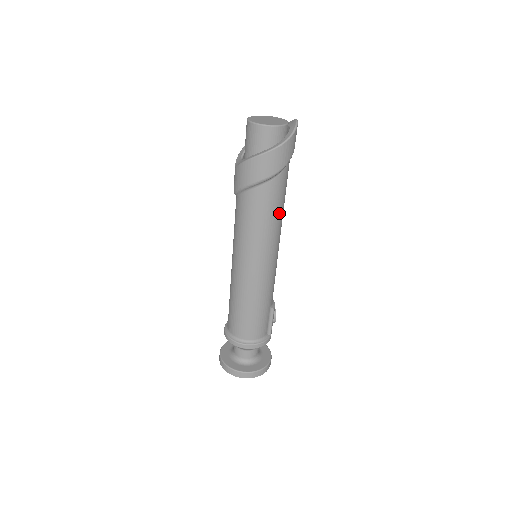
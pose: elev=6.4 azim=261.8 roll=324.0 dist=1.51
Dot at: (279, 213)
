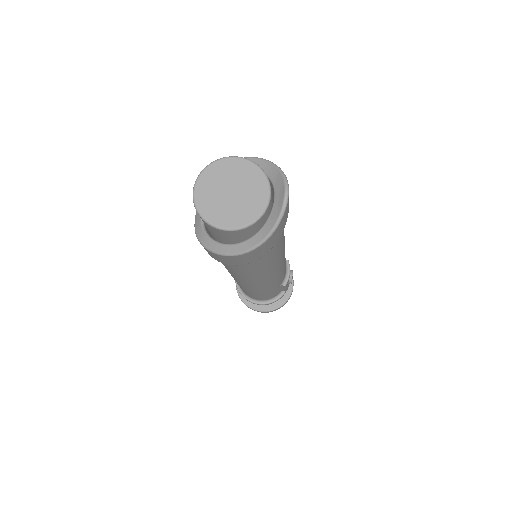
Dot at: (270, 264)
